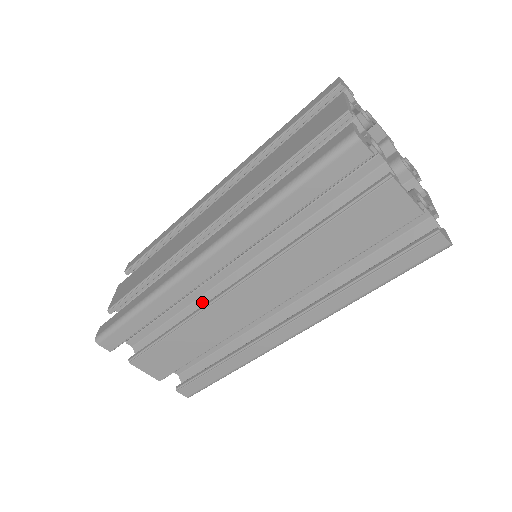
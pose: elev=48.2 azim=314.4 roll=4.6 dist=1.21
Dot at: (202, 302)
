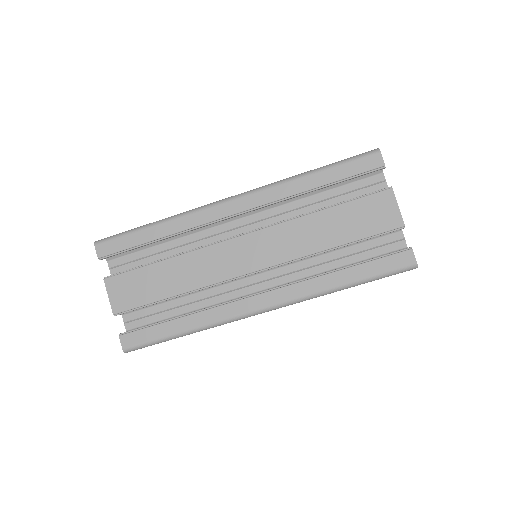
Dot at: occluded
